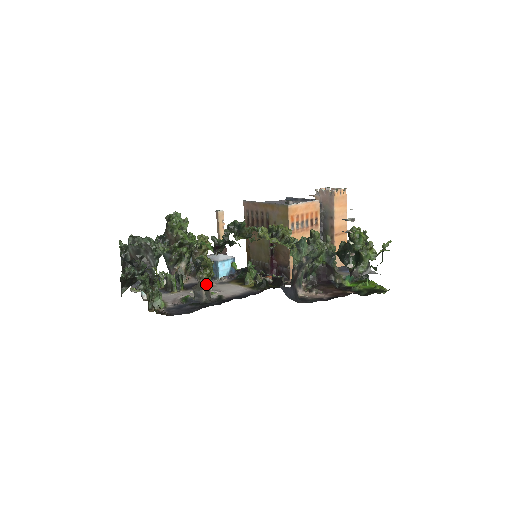
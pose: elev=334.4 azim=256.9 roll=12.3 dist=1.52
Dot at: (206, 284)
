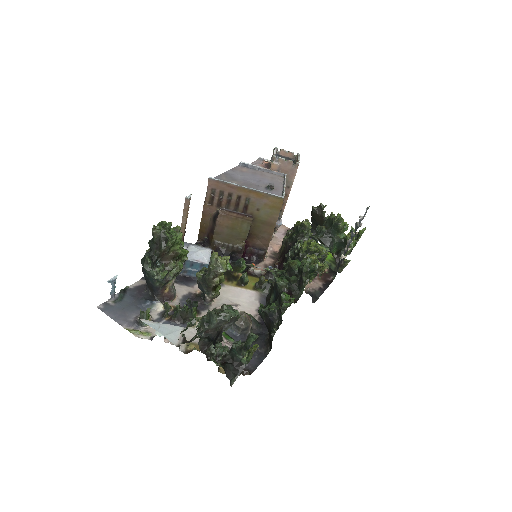
Dot at: (248, 315)
